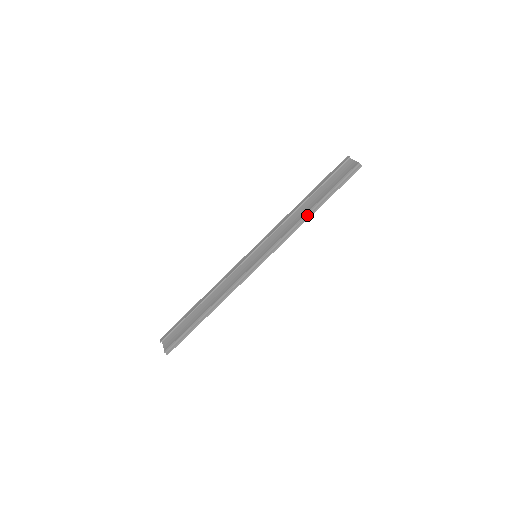
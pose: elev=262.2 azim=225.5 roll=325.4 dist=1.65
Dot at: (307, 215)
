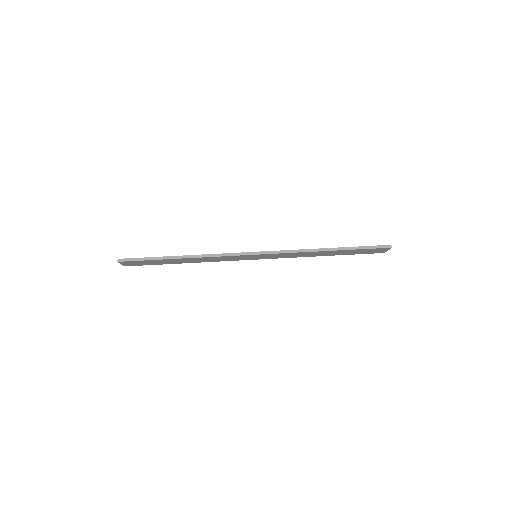
Dot at: (321, 249)
